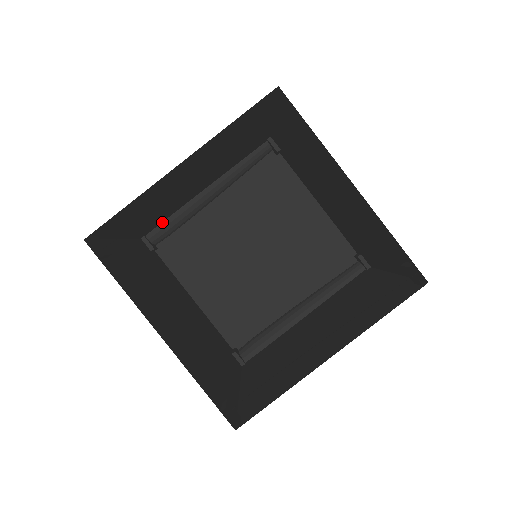
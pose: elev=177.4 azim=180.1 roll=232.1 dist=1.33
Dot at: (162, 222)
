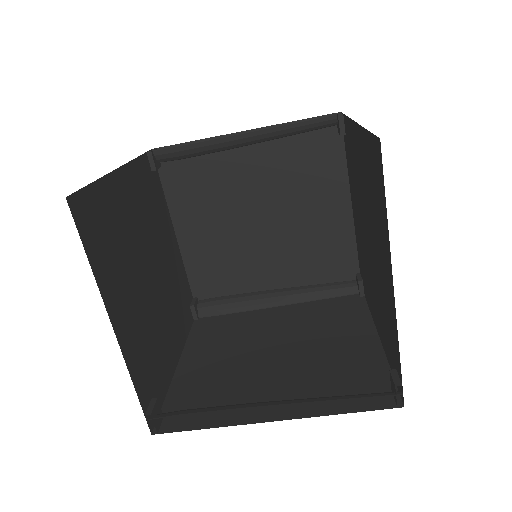
Dot at: occluded
